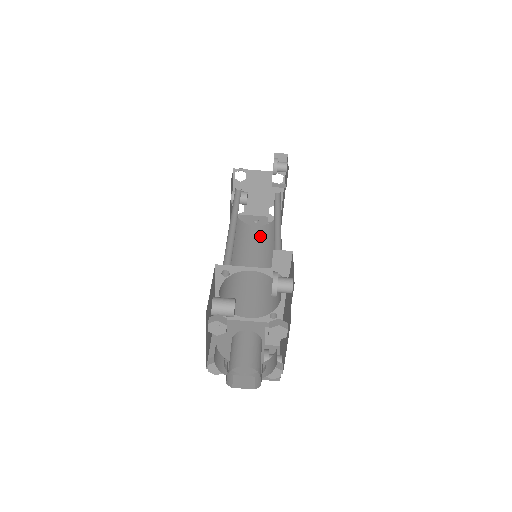
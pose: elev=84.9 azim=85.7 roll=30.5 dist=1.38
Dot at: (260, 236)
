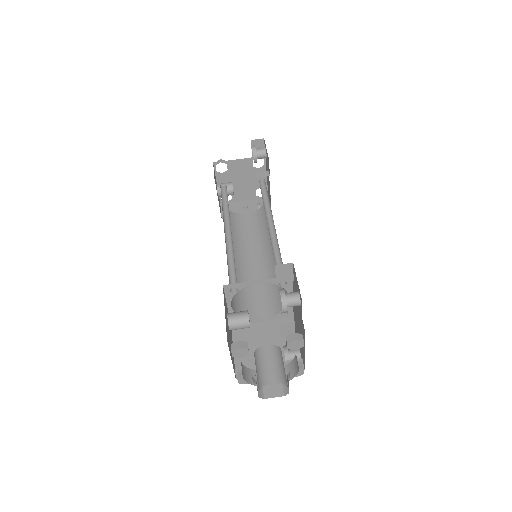
Dot at: (253, 225)
